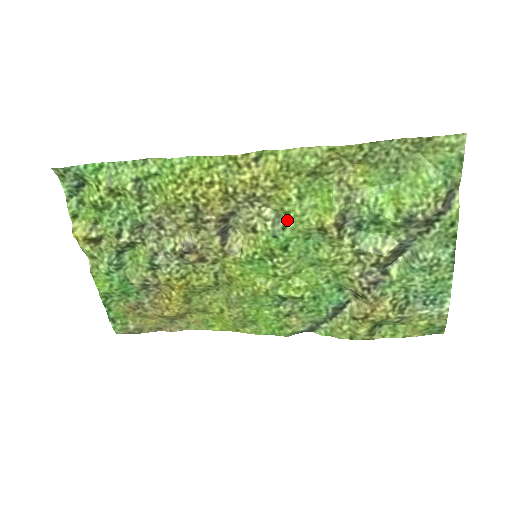
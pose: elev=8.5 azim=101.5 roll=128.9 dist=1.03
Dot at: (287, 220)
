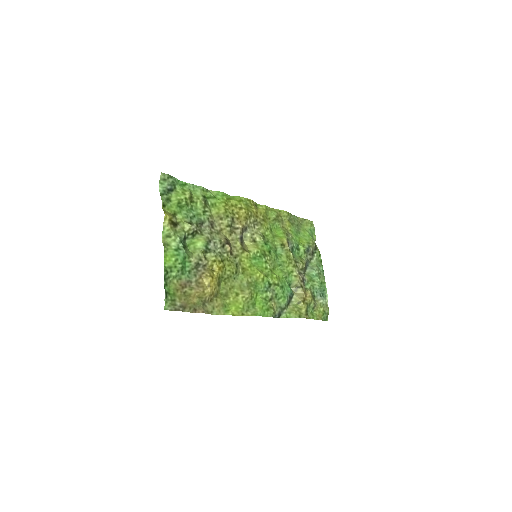
Dot at: (268, 239)
